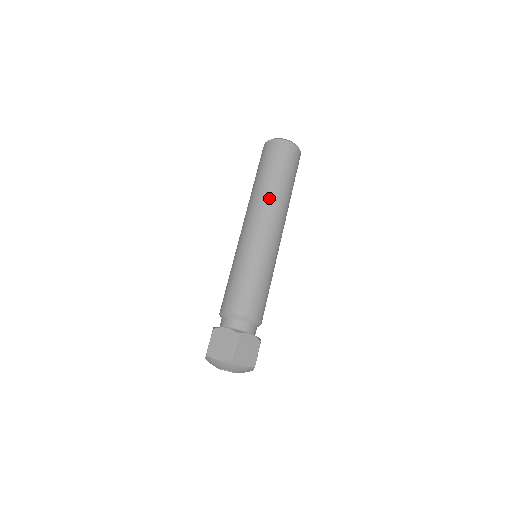
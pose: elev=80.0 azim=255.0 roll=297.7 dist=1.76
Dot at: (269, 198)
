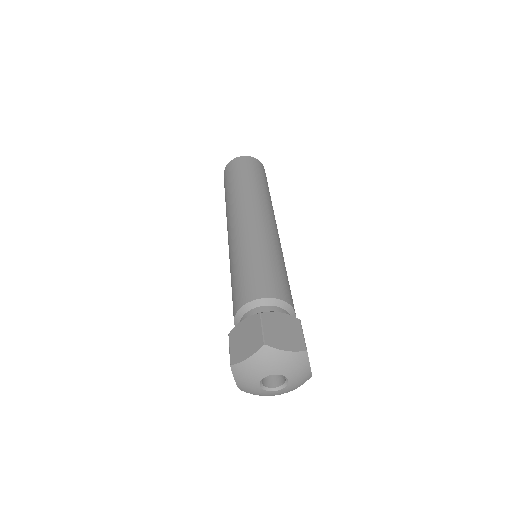
Dot at: (243, 196)
